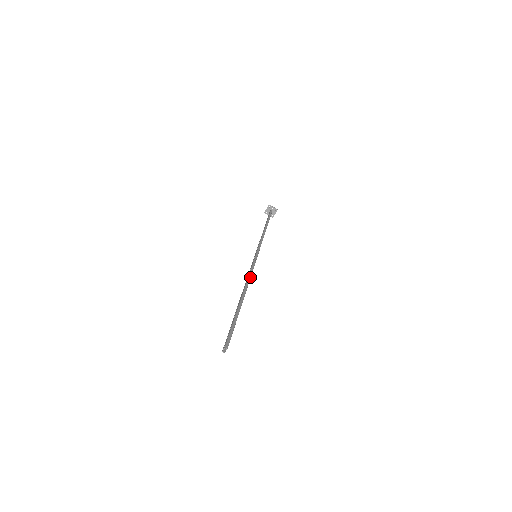
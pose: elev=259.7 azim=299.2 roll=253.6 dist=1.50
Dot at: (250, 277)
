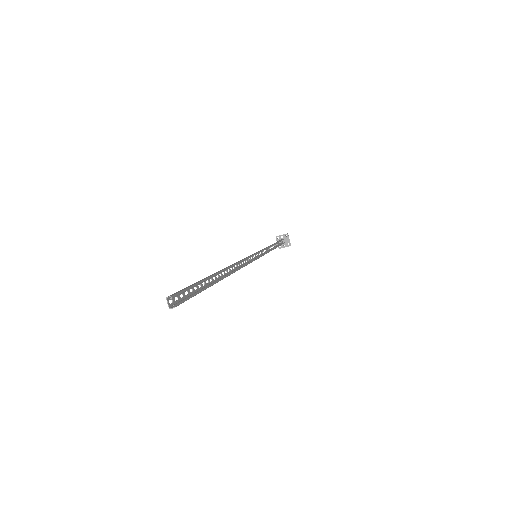
Dot at: (239, 261)
